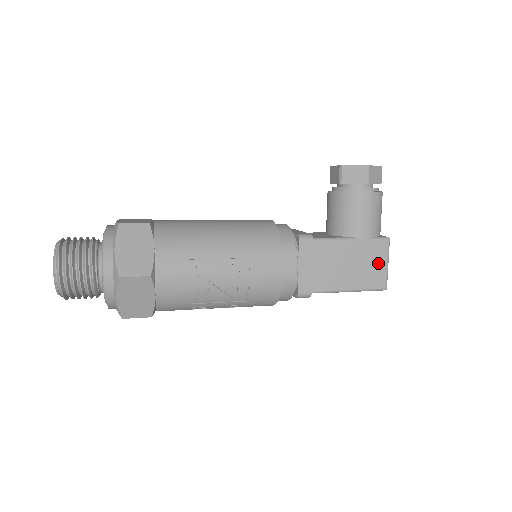
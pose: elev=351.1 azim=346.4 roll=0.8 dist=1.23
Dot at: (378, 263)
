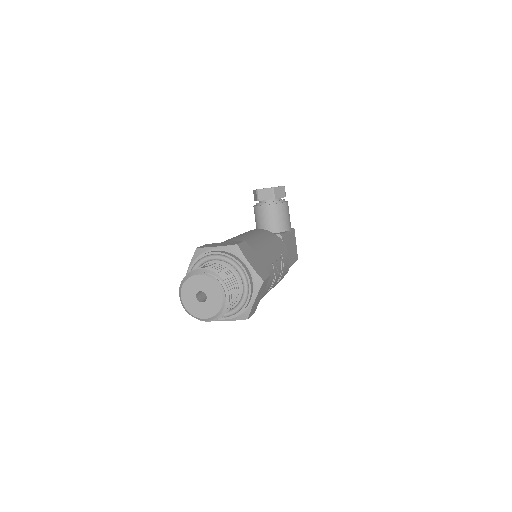
Dot at: (295, 244)
